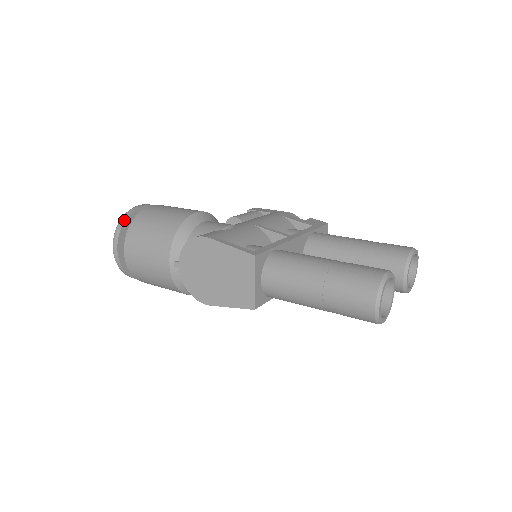
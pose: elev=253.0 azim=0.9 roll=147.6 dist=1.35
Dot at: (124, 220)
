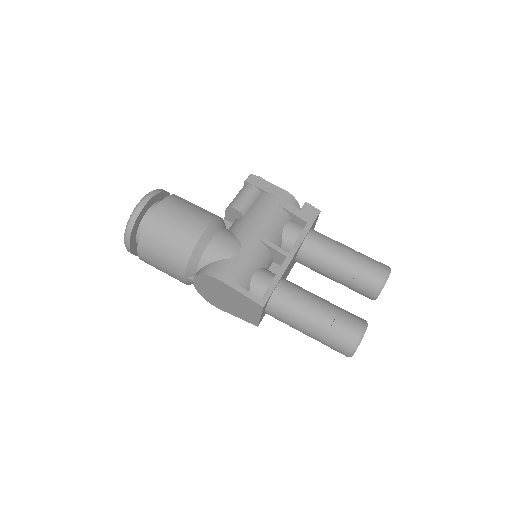
Dot at: (133, 225)
